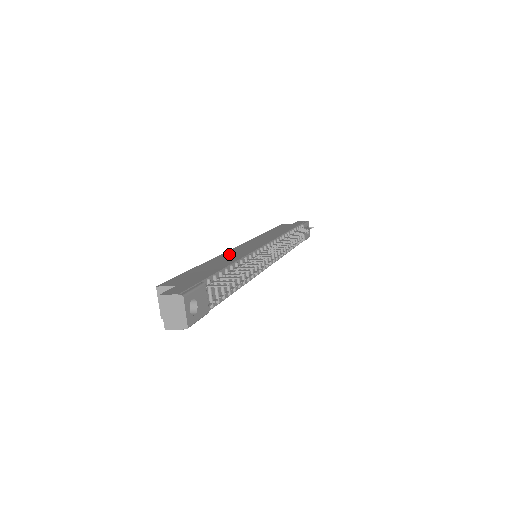
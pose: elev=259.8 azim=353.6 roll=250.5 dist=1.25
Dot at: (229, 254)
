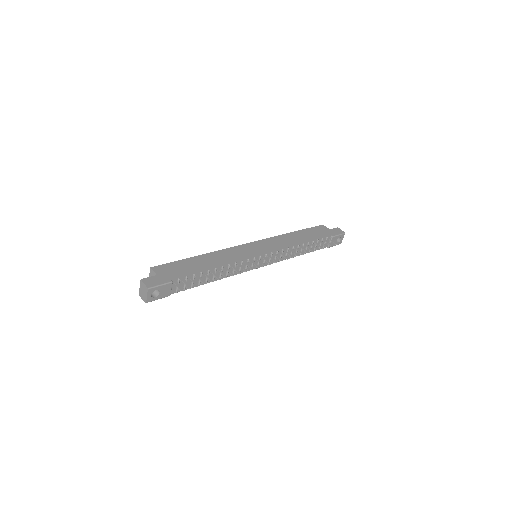
Dot at: (227, 253)
